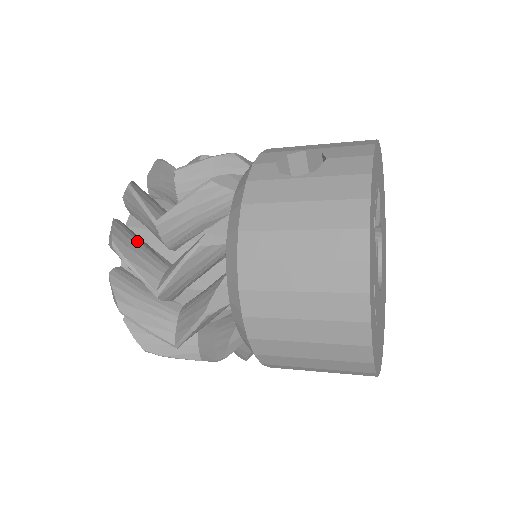
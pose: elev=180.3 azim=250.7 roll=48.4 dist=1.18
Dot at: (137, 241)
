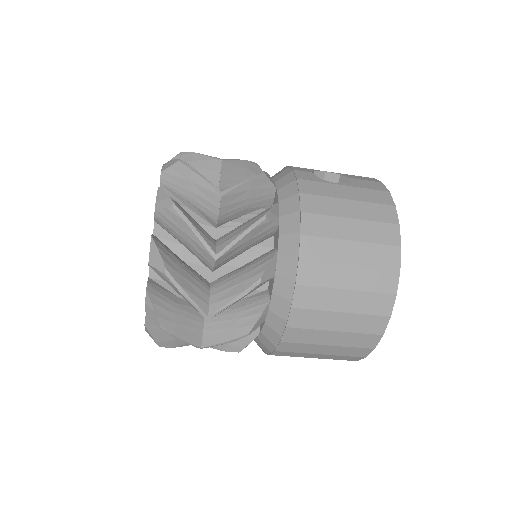
Dot at: occluded
